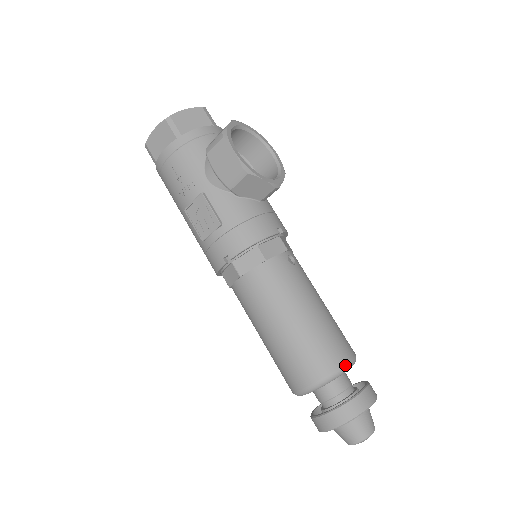
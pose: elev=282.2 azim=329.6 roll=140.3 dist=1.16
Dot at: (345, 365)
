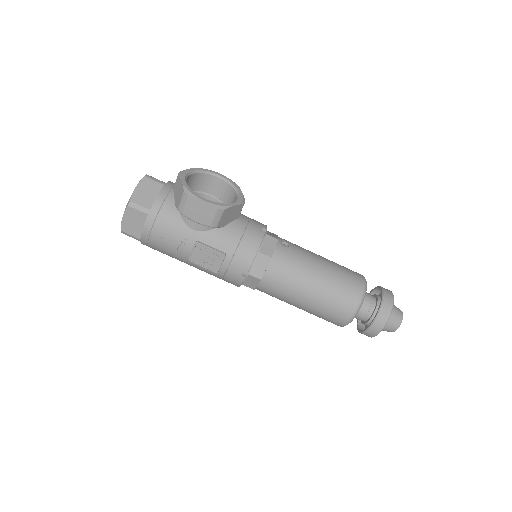
Dot at: (364, 288)
